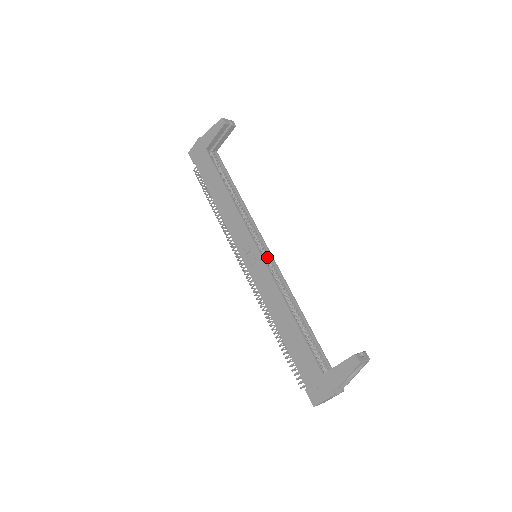
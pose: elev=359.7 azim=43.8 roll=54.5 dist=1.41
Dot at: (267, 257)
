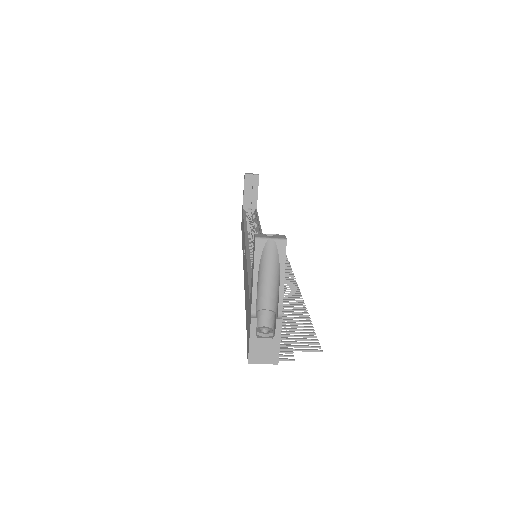
Dot at: occluded
